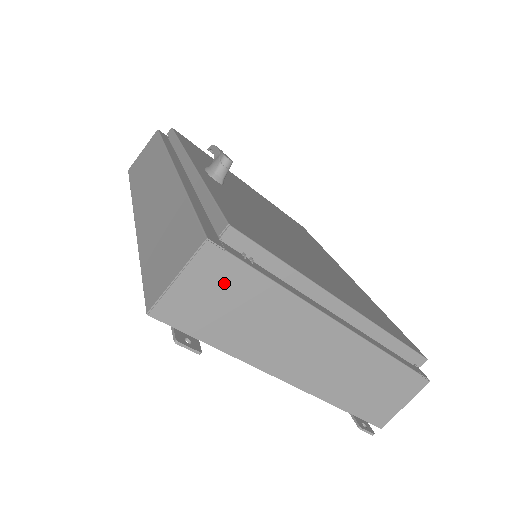
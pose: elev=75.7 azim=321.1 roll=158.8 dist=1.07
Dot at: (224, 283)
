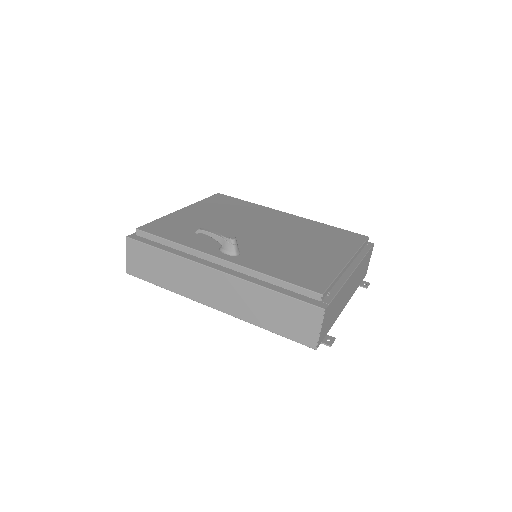
Dot at: (330, 312)
